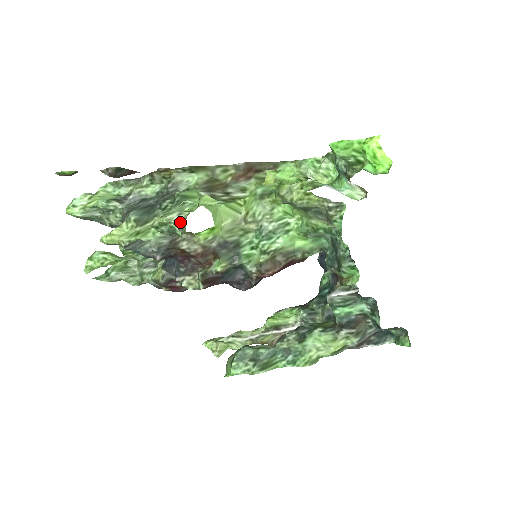
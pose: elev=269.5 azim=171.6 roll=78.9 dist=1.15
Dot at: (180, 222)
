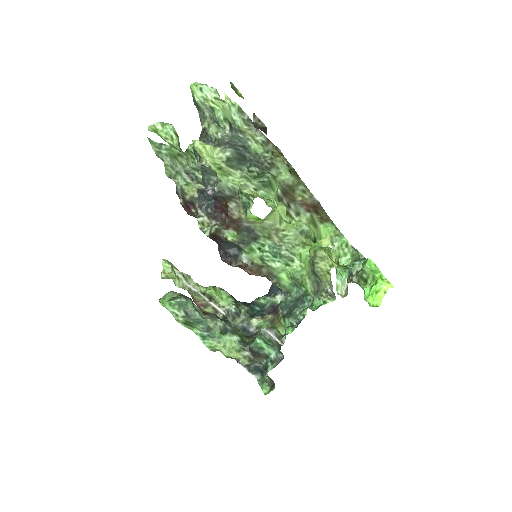
Dot at: (250, 194)
